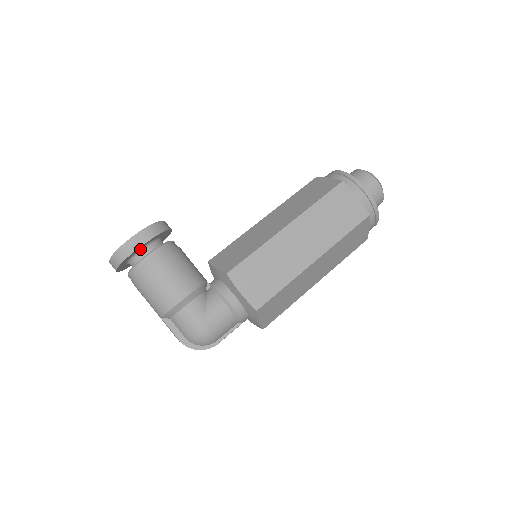
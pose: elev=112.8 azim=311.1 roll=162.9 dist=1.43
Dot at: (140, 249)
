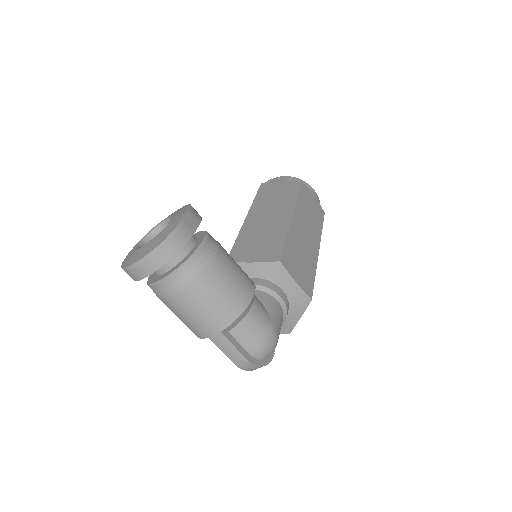
Dot at: occluded
